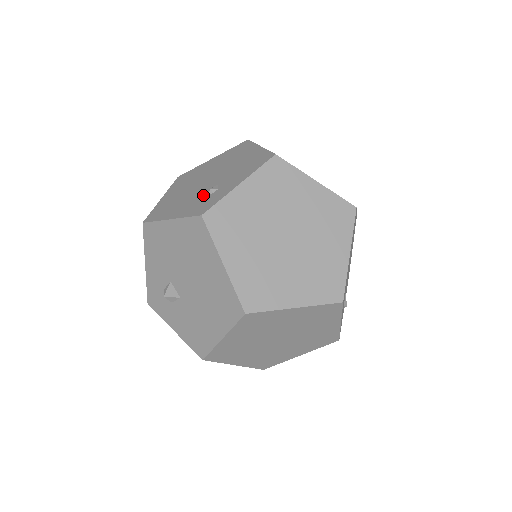
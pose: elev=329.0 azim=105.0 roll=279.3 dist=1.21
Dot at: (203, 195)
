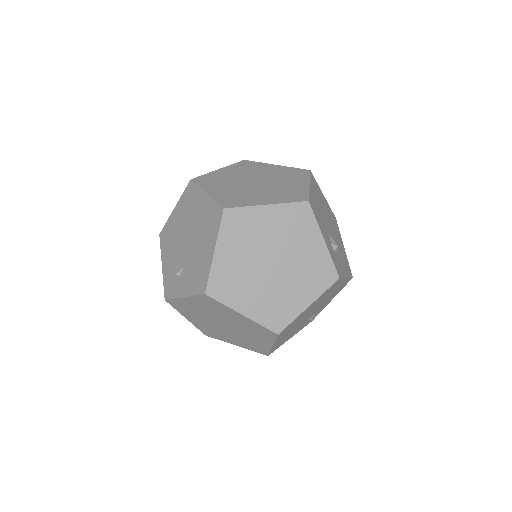
Dot at: (176, 268)
